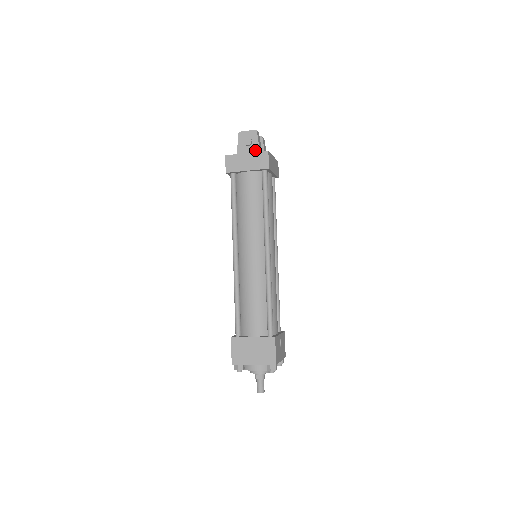
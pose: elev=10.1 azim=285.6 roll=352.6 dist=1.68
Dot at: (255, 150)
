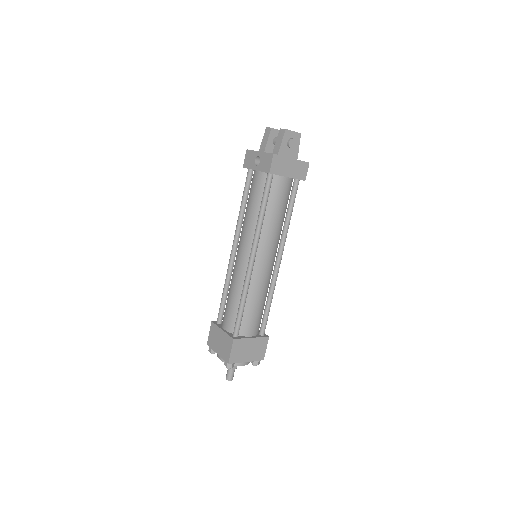
Dot at: (294, 155)
